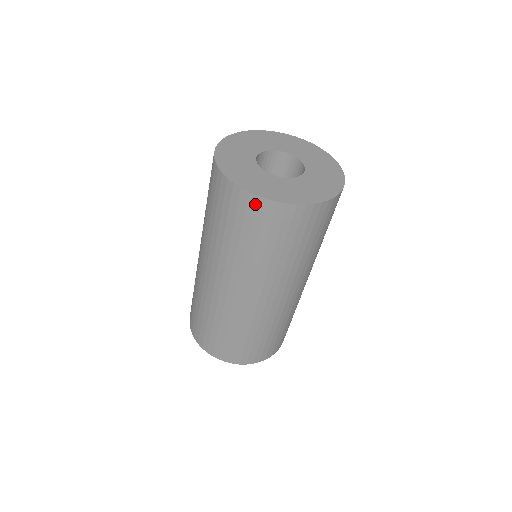
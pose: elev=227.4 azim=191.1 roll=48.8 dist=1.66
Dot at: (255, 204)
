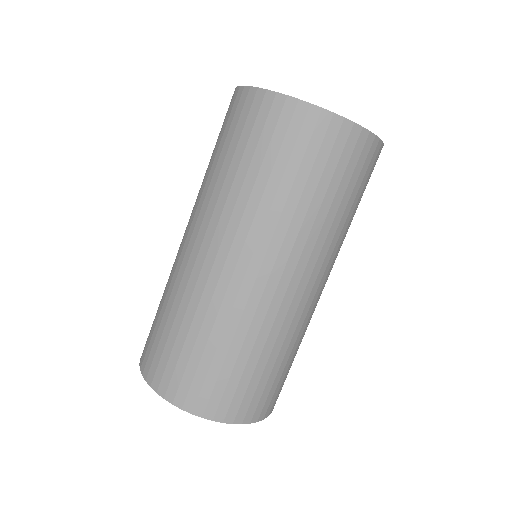
Dot at: (245, 98)
